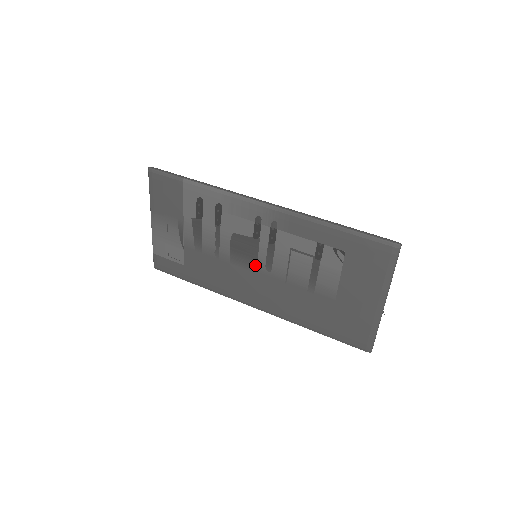
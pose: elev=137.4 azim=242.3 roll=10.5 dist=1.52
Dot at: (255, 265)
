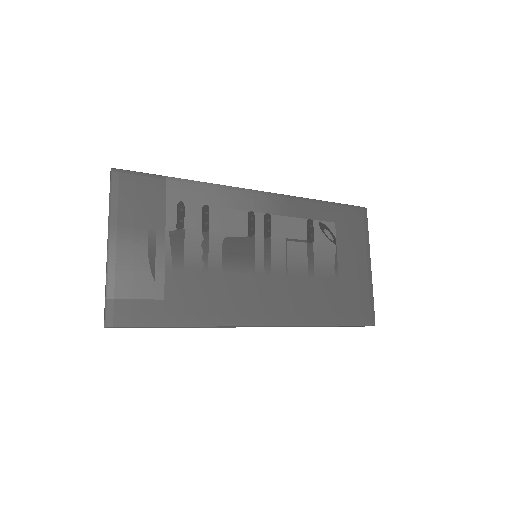
Dot at: (260, 264)
